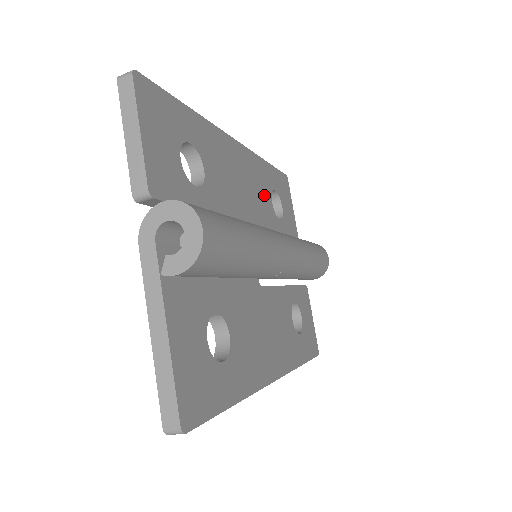
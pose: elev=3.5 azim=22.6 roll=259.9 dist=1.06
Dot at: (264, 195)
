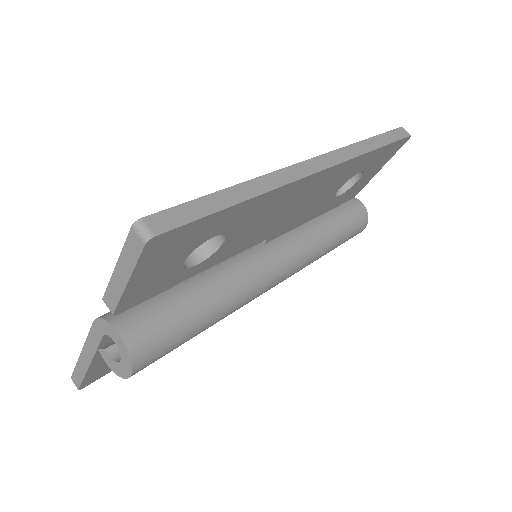
Dot at: (330, 191)
